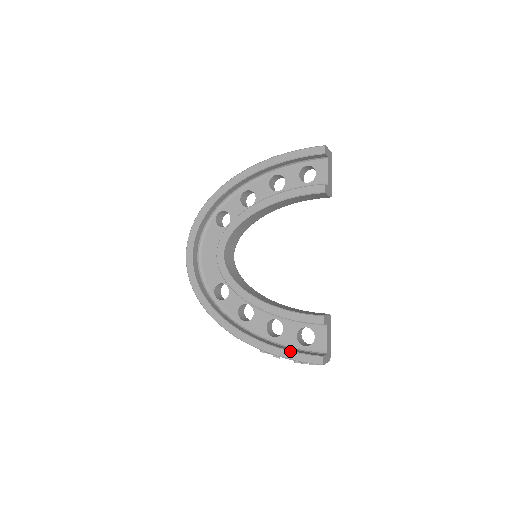
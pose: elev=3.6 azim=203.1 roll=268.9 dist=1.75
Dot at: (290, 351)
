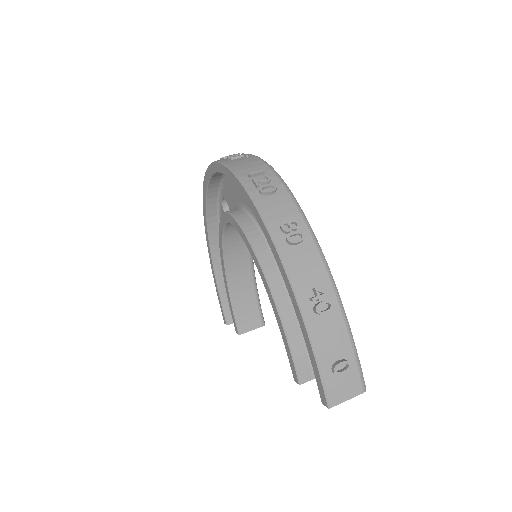
Dot at: (219, 295)
